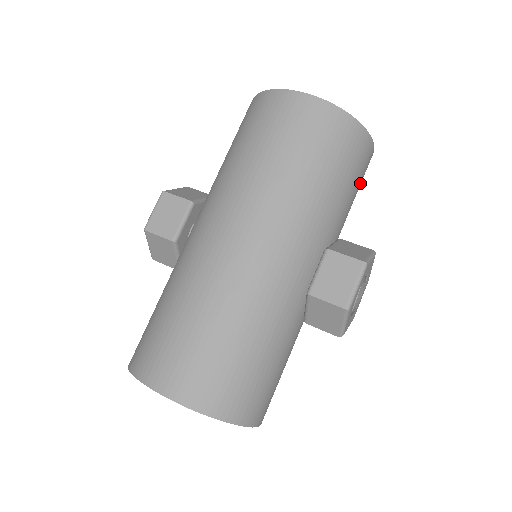
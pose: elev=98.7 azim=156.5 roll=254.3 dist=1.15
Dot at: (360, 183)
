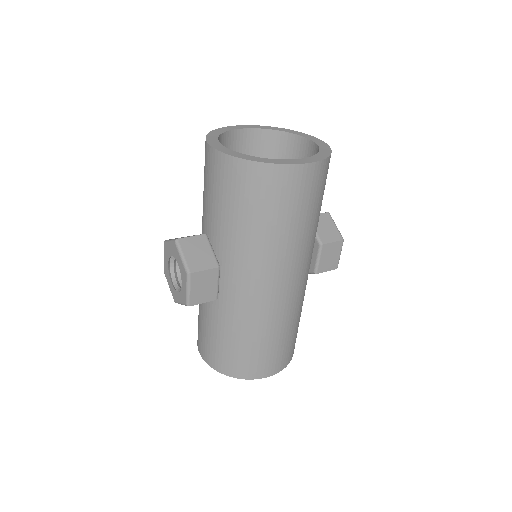
Dot at: occluded
